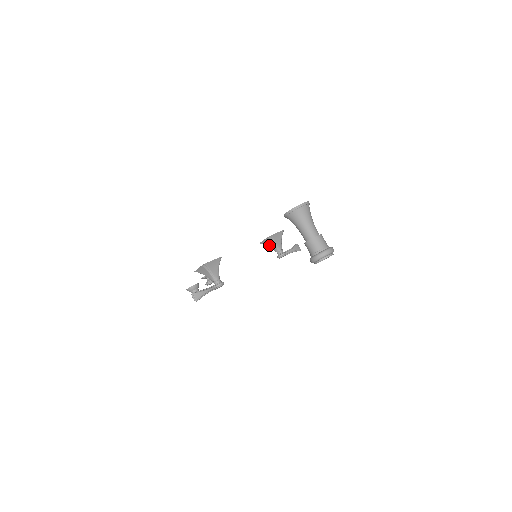
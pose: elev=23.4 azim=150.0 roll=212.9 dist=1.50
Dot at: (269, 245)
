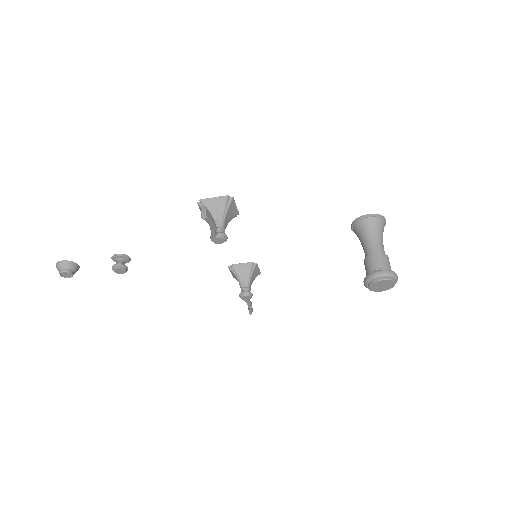
Dot at: (241, 274)
